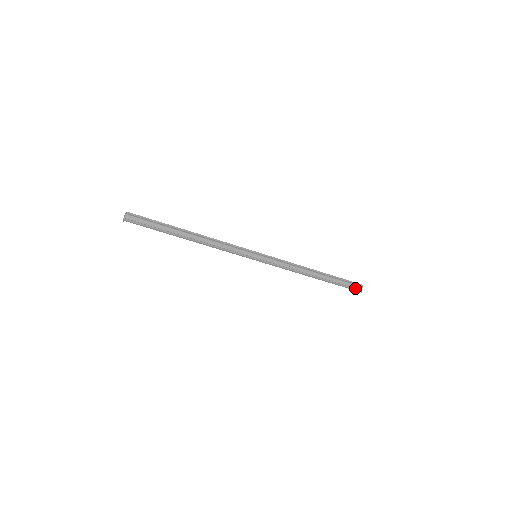
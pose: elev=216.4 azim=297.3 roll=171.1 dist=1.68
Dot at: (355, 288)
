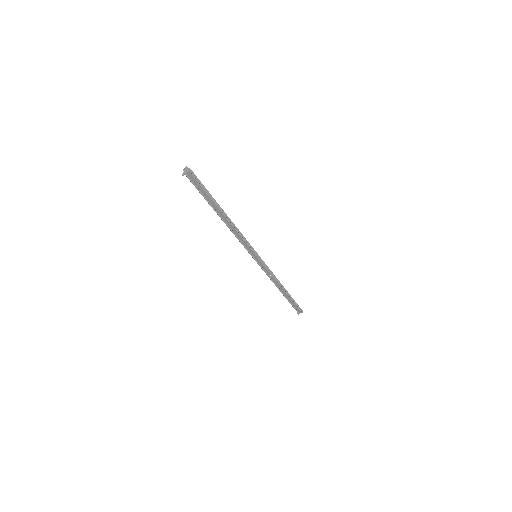
Dot at: (297, 309)
